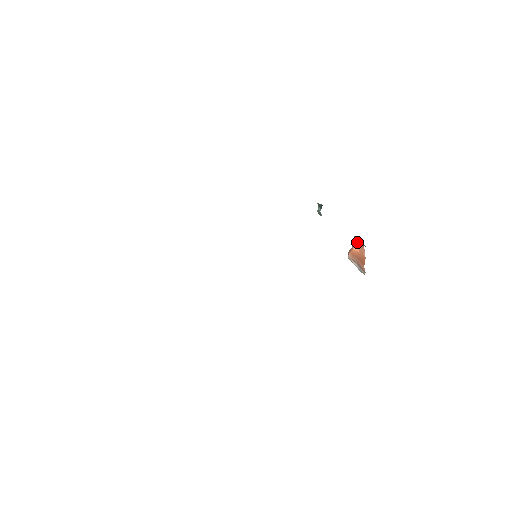
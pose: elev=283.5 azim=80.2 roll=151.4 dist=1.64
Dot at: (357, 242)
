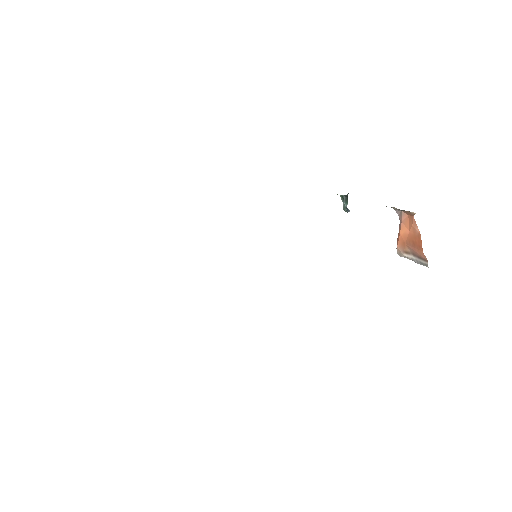
Dot at: (403, 218)
